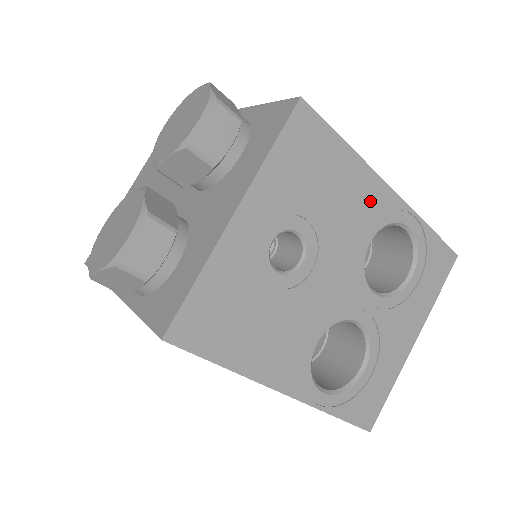
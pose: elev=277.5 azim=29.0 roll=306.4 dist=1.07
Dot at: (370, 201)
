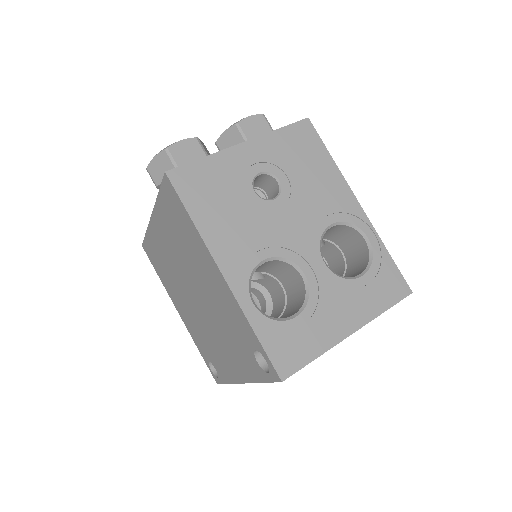
Dot at: (339, 198)
